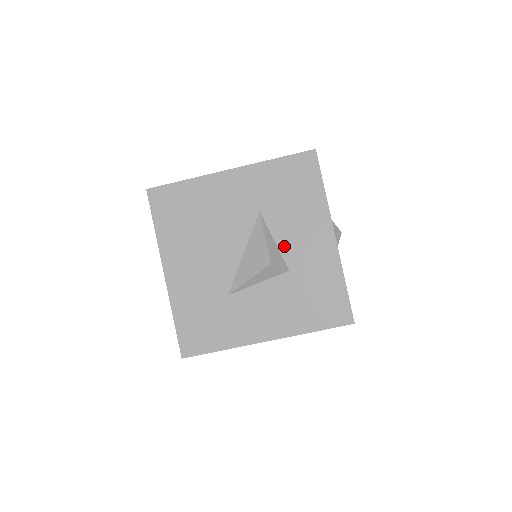
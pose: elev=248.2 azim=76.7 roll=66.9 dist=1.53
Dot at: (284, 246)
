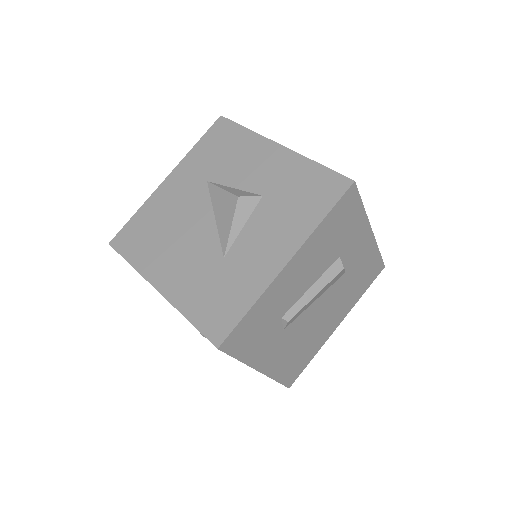
Dot at: (244, 185)
